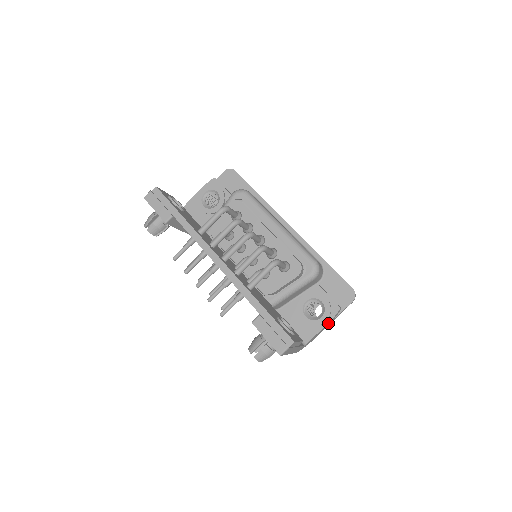
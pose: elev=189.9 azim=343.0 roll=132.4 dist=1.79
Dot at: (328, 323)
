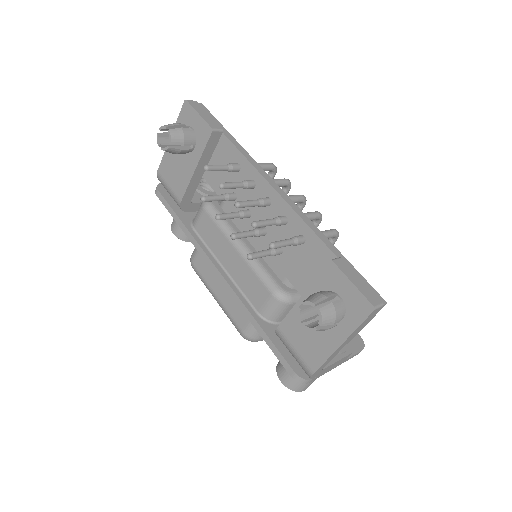
Dot at: (345, 357)
